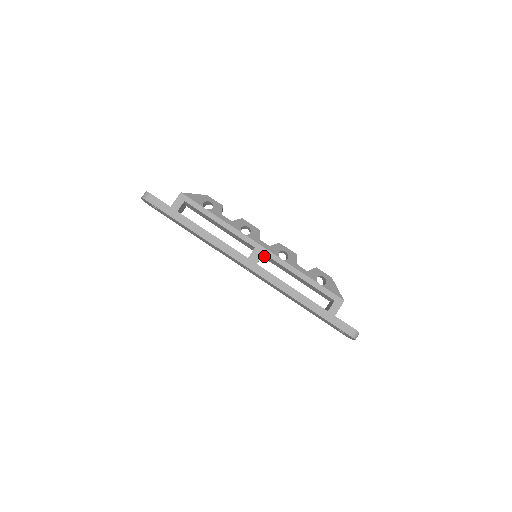
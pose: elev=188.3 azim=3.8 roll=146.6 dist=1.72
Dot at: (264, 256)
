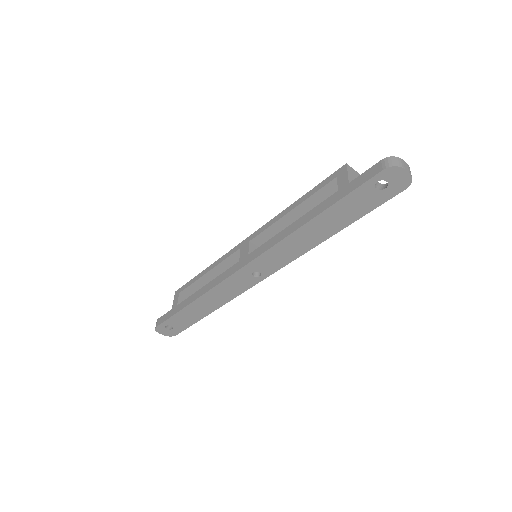
Dot at: occluded
